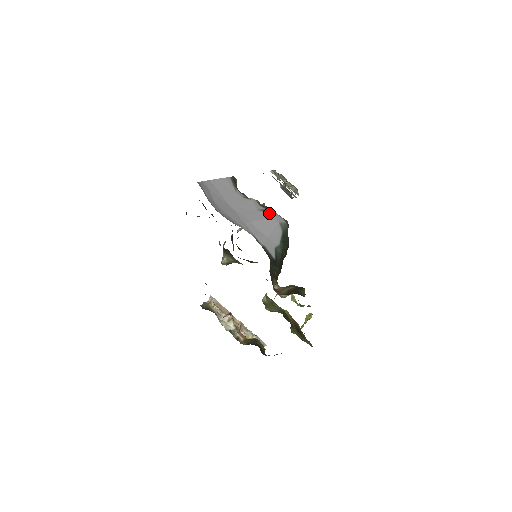
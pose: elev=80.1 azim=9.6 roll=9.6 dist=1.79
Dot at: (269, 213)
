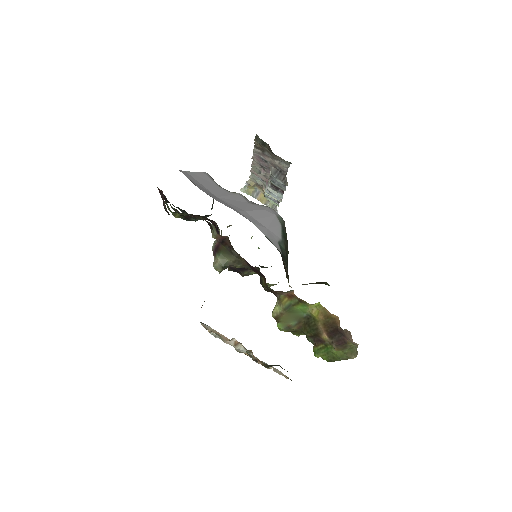
Dot at: (262, 206)
